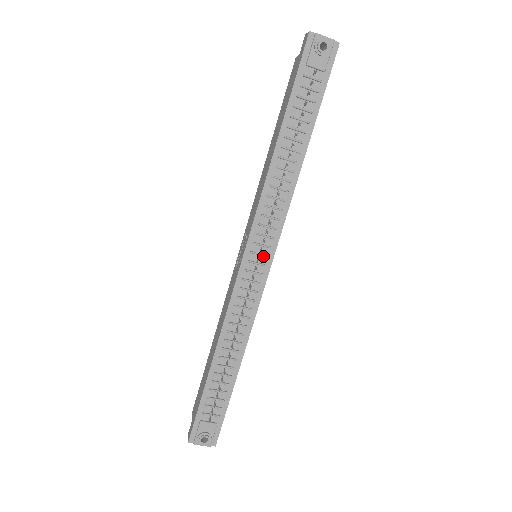
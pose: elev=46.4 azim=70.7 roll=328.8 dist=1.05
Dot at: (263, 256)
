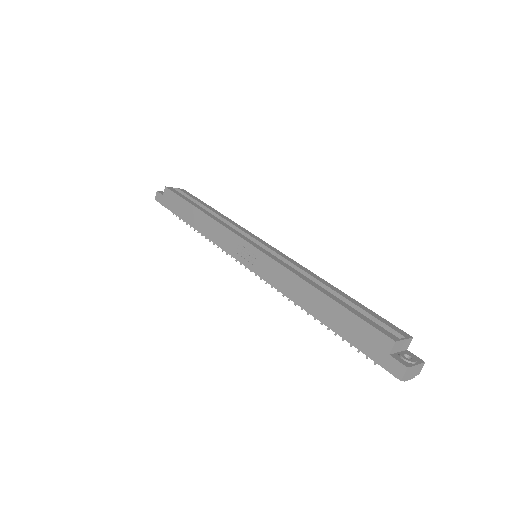
Dot at: occluded
